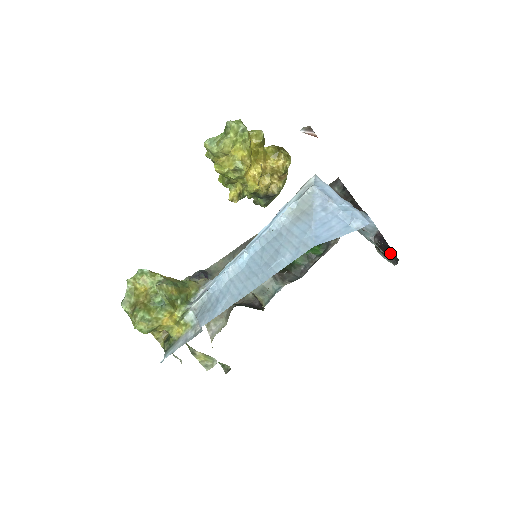
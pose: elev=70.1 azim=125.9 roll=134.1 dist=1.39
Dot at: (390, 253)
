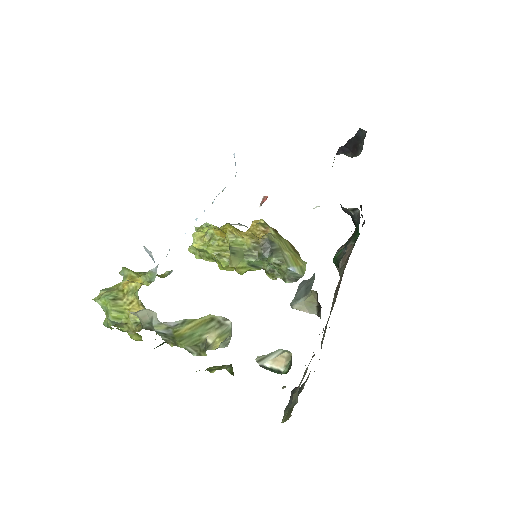
Dot at: (358, 141)
